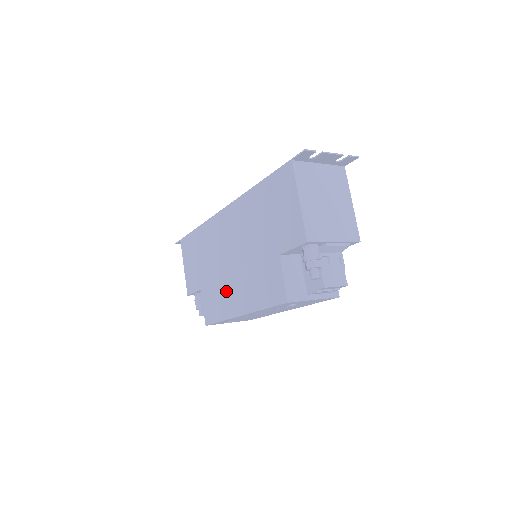
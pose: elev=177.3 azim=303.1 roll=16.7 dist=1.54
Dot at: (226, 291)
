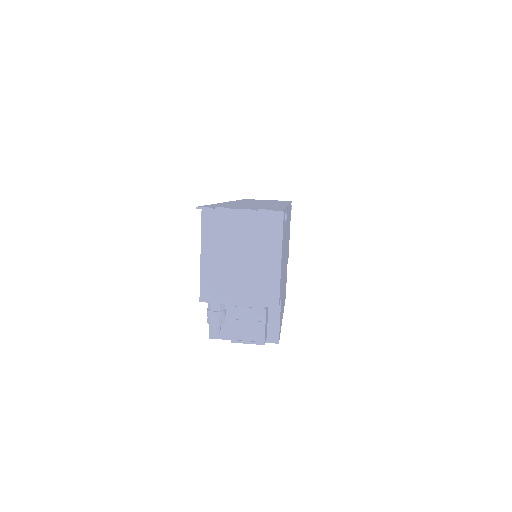
Dot at: occluded
